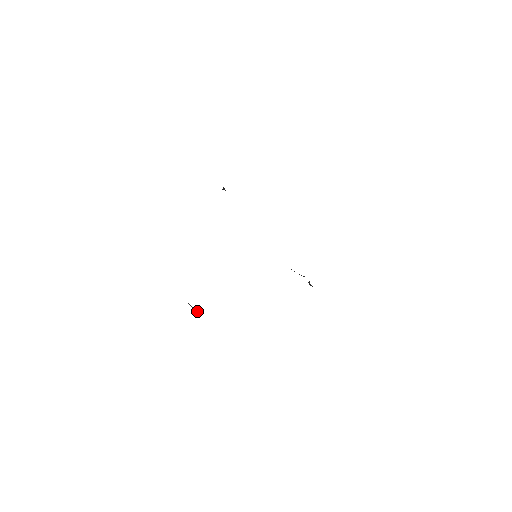
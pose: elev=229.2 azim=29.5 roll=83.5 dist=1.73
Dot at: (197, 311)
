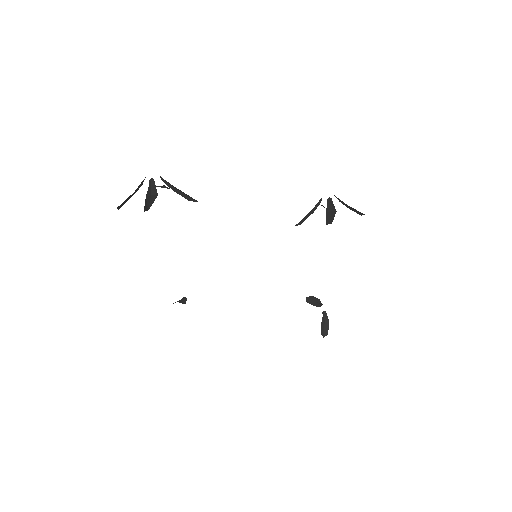
Dot at: (323, 311)
